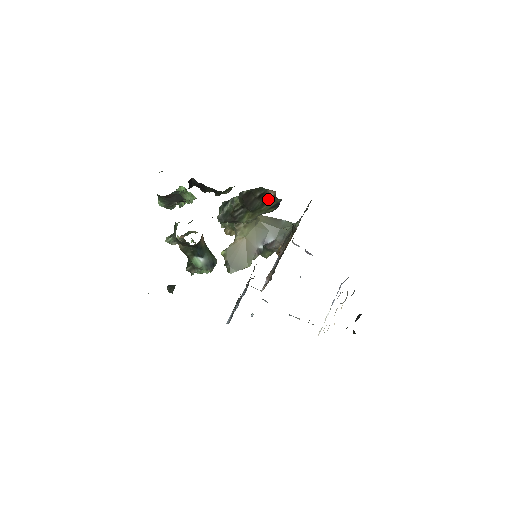
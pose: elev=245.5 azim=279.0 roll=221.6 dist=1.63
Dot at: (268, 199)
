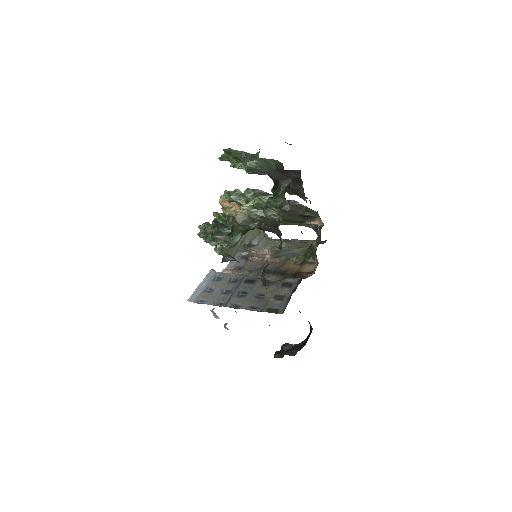
Dot at: (307, 222)
